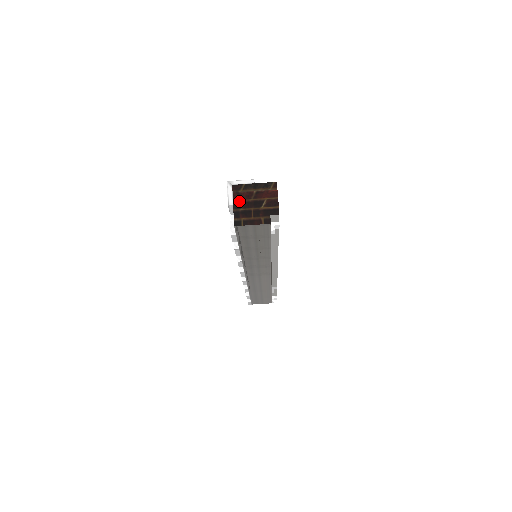
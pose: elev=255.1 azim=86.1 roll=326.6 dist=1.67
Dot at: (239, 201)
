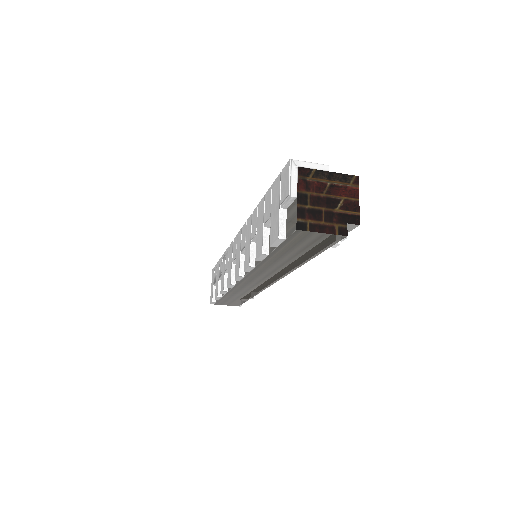
Dot at: (306, 193)
